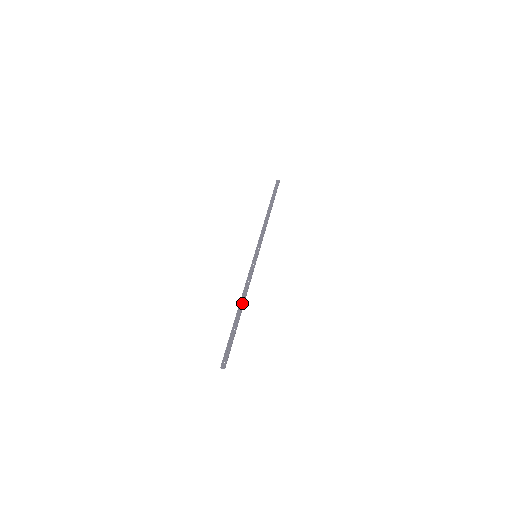
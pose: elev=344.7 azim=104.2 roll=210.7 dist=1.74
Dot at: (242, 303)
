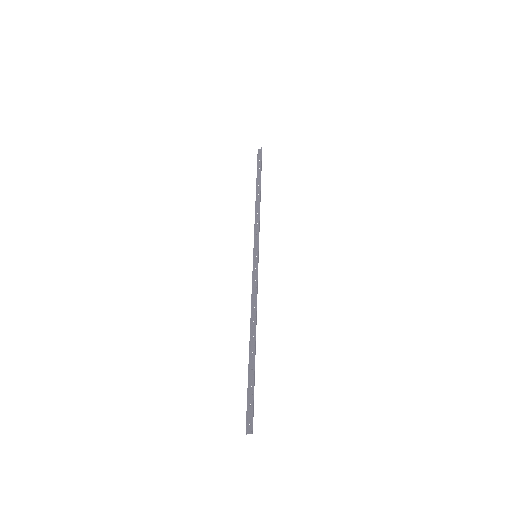
Dot at: (253, 328)
